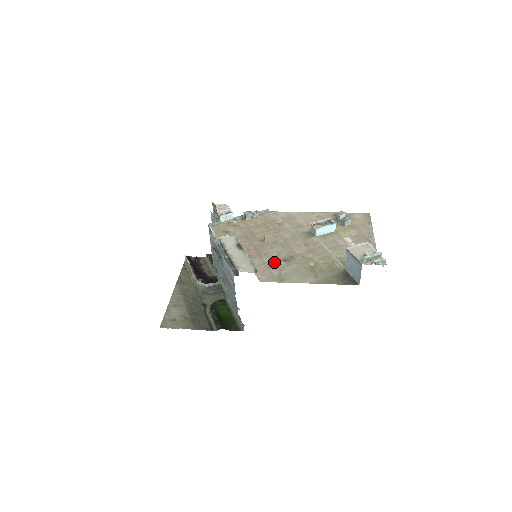
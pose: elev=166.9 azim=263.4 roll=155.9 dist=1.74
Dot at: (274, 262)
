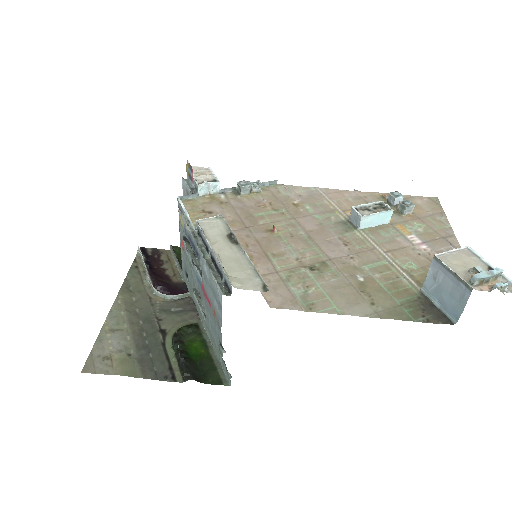
Dot at: (293, 271)
